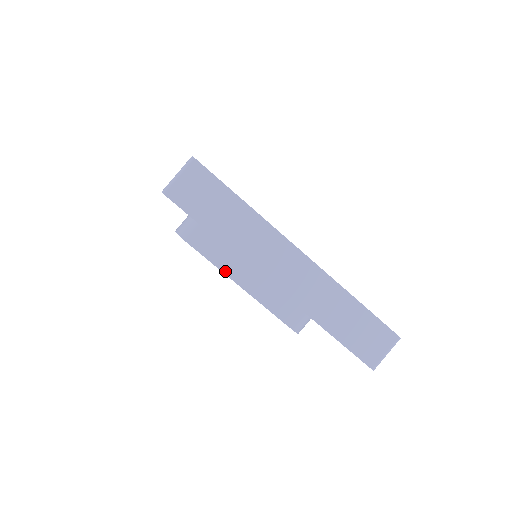
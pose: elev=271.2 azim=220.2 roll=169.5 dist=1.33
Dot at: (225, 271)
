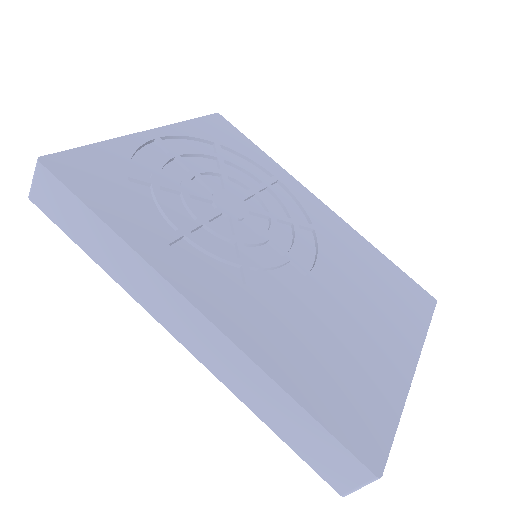
Dot at: occluded
